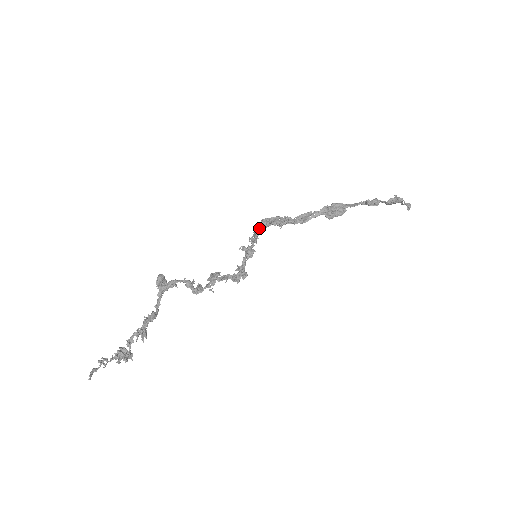
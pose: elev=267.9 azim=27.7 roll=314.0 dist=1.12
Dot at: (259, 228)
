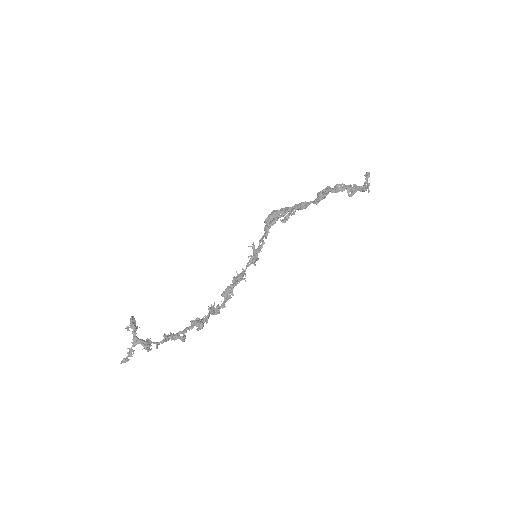
Dot at: (268, 229)
